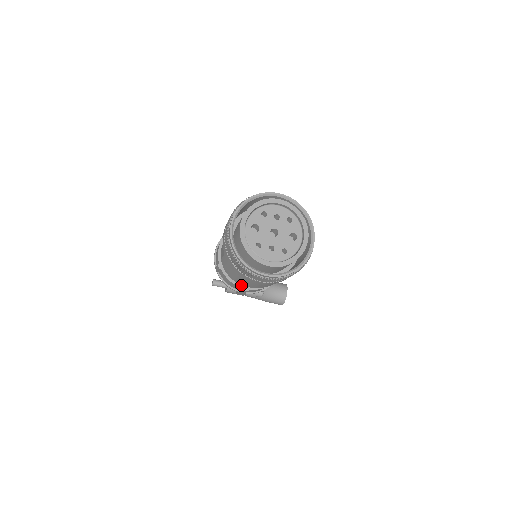
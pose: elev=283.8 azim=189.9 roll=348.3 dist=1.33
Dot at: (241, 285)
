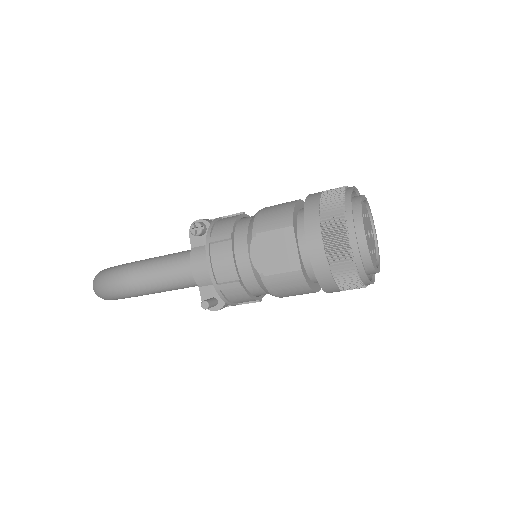
Dot at: (257, 297)
